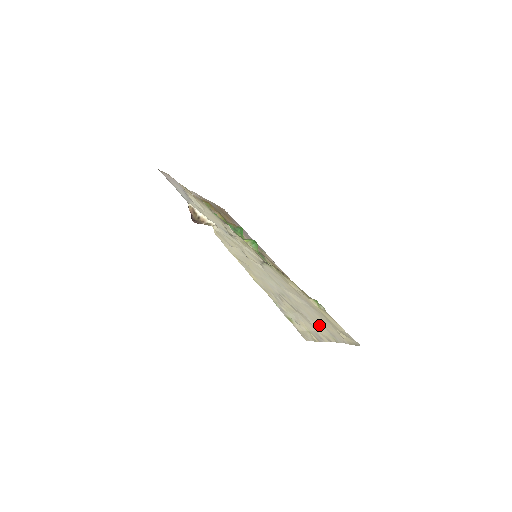
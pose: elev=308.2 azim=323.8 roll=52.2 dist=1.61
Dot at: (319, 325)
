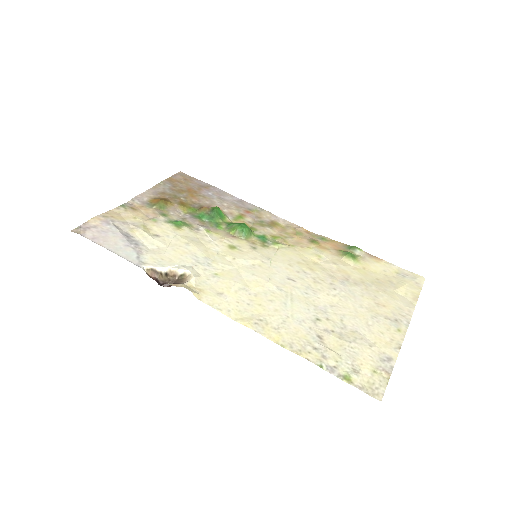
Dot at: (375, 324)
